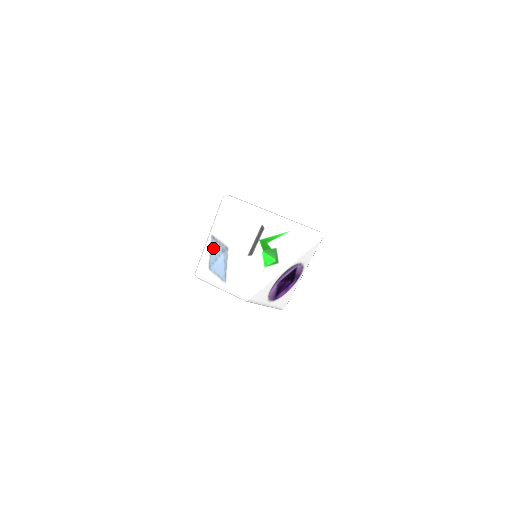
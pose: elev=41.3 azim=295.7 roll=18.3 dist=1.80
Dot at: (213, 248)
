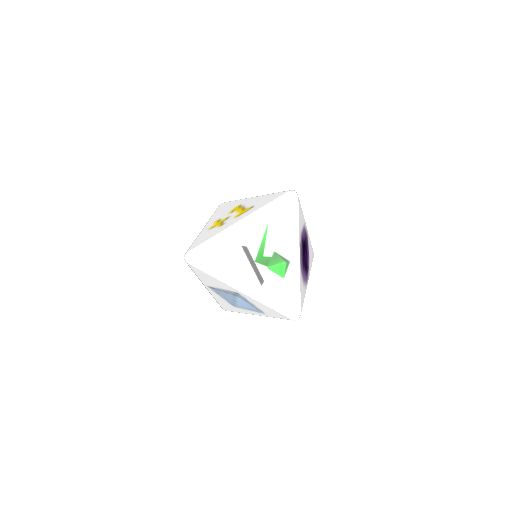
Dot at: (221, 294)
